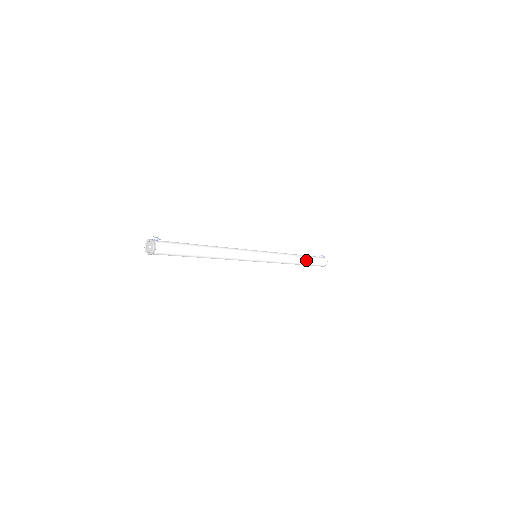
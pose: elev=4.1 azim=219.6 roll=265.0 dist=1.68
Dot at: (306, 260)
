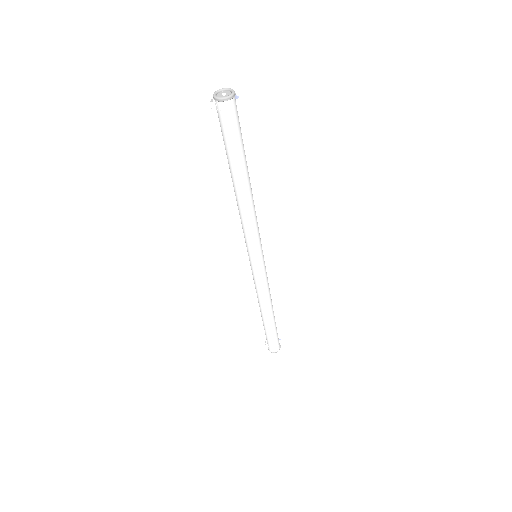
Dot at: (274, 320)
